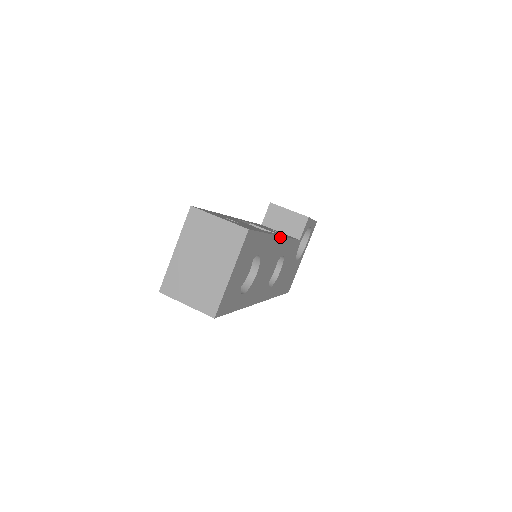
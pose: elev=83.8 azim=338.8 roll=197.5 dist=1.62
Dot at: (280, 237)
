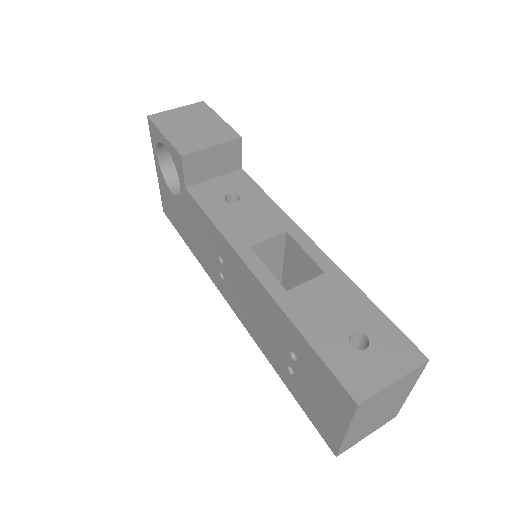
Dot at: (313, 244)
